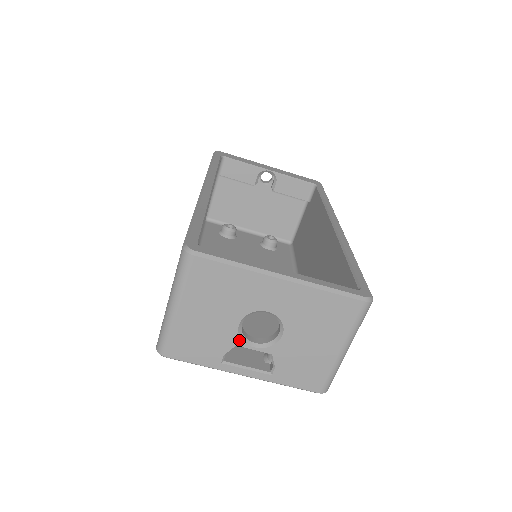
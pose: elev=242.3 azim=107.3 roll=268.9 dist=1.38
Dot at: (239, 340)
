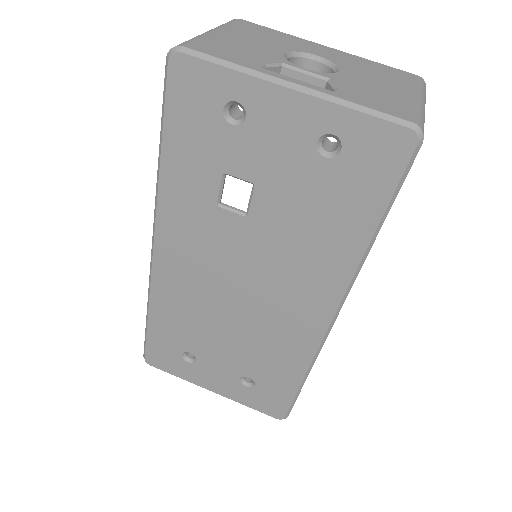
Dot at: (285, 61)
